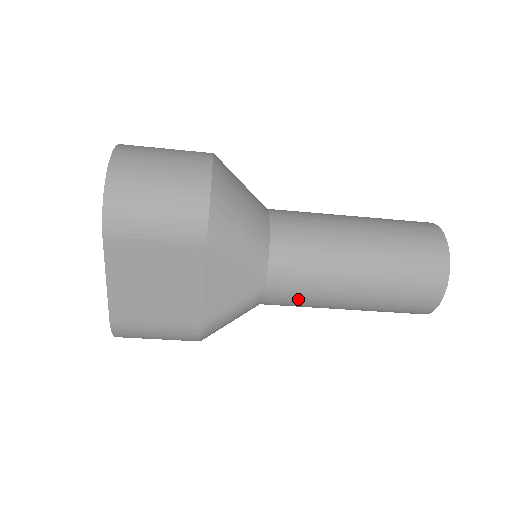
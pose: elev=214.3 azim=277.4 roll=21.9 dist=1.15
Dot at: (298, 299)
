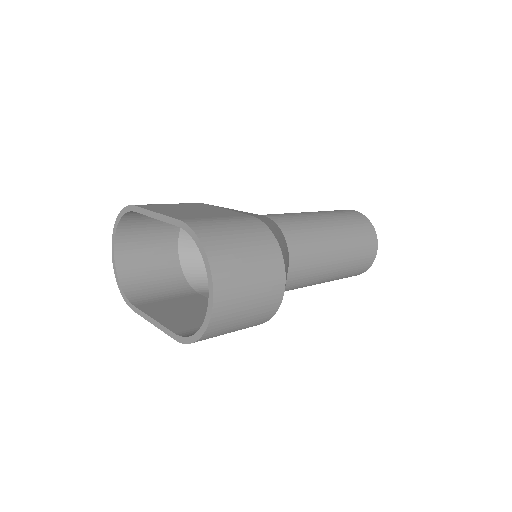
Dot at: occluded
